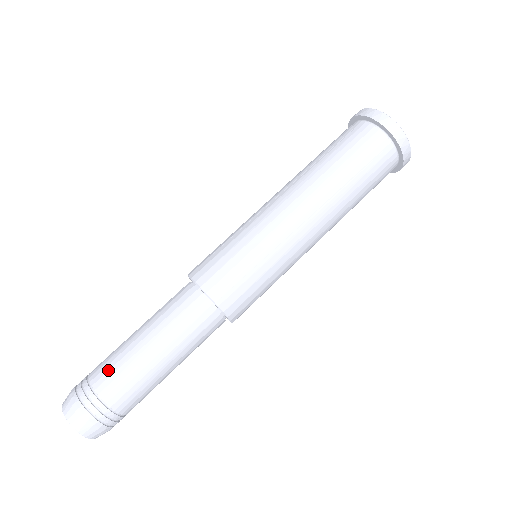
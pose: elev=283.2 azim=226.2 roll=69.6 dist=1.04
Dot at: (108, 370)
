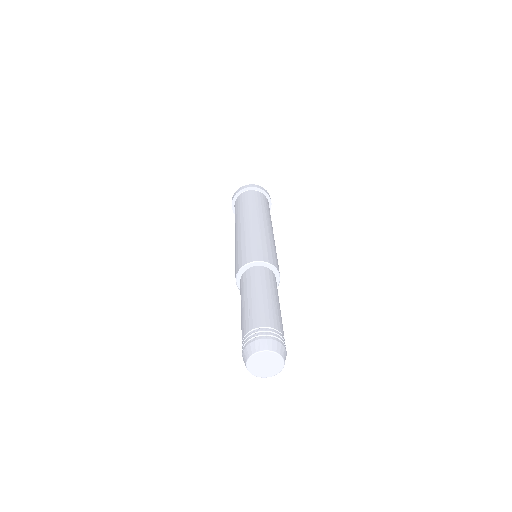
Dot at: (269, 316)
